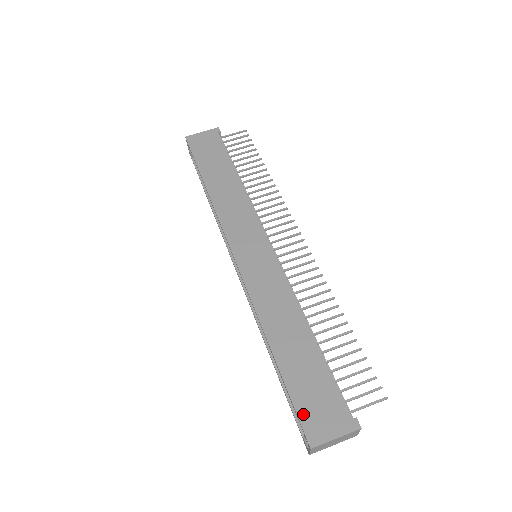
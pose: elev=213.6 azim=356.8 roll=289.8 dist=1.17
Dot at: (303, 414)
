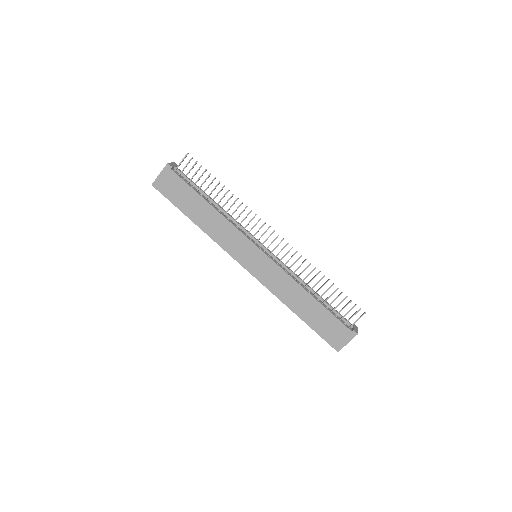
Dot at: (327, 339)
